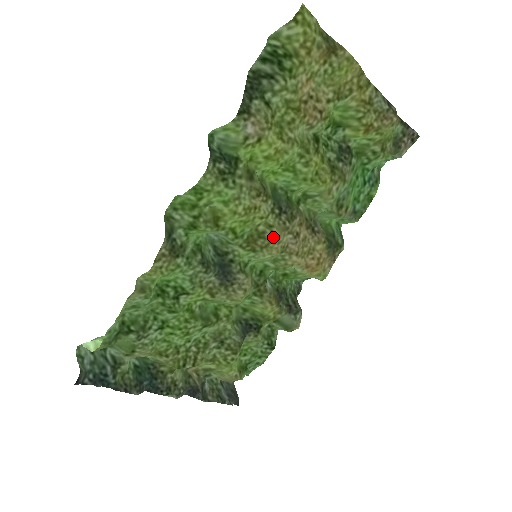
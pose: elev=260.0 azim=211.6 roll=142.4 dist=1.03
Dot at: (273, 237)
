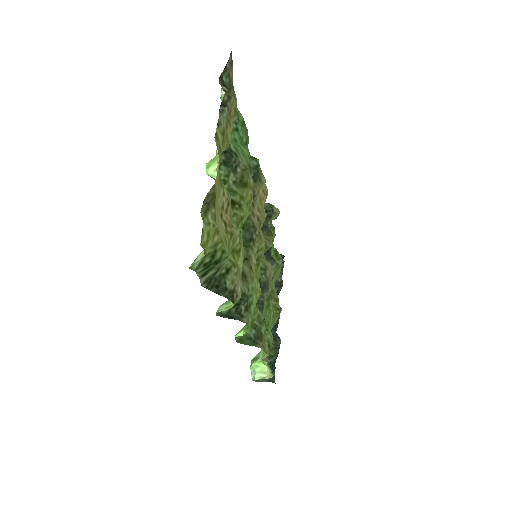
Dot at: (263, 249)
